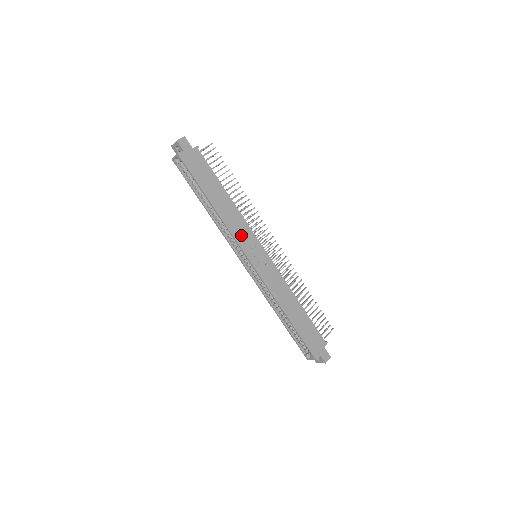
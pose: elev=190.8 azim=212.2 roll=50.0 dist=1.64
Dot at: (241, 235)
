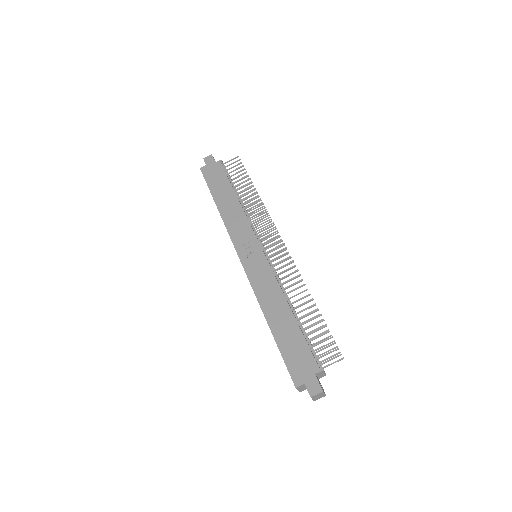
Dot at: (238, 232)
